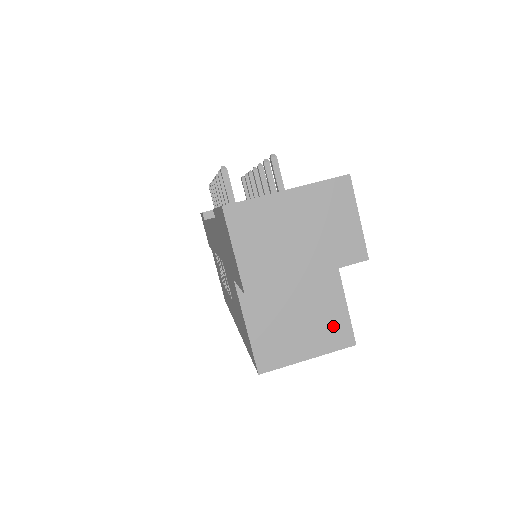
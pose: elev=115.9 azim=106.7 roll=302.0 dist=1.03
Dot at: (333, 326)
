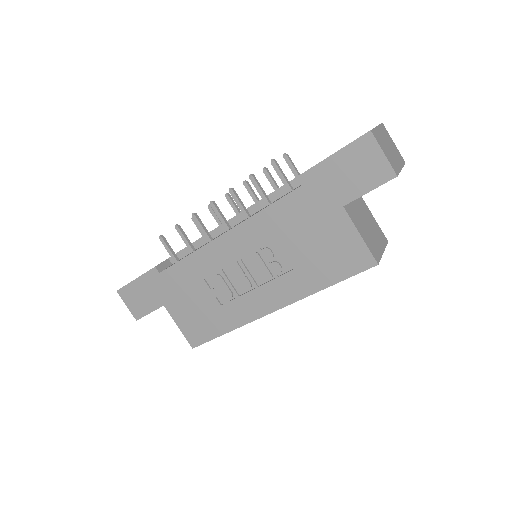
Dot at: (378, 232)
